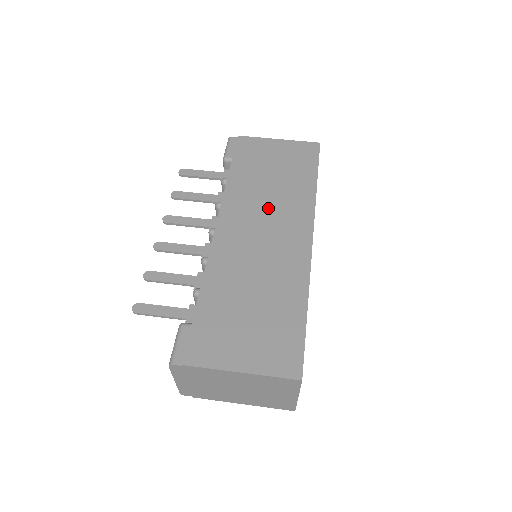
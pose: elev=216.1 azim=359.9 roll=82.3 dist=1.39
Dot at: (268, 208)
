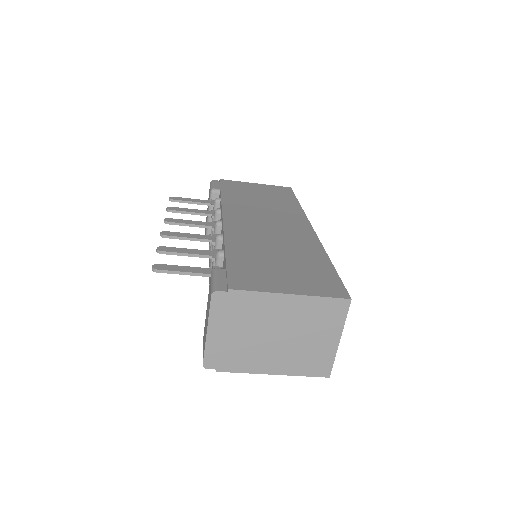
Dot at: (265, 212)
